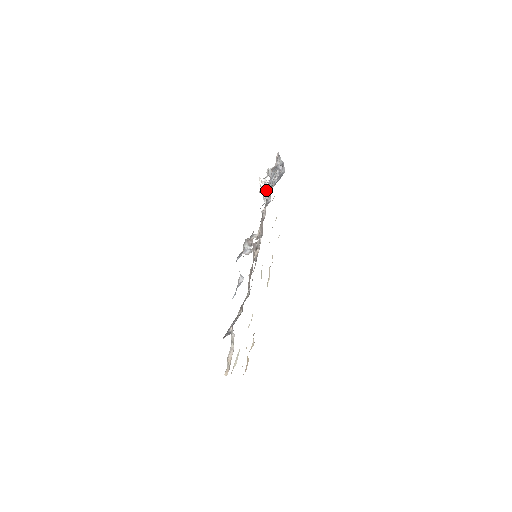
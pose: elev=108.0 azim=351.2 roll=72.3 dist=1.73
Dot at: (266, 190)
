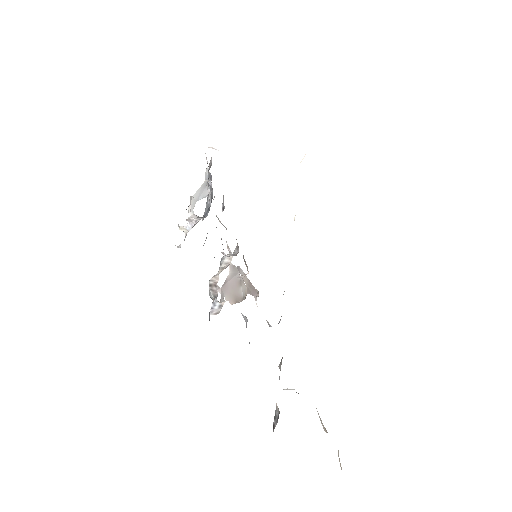
Dot at: occluded
